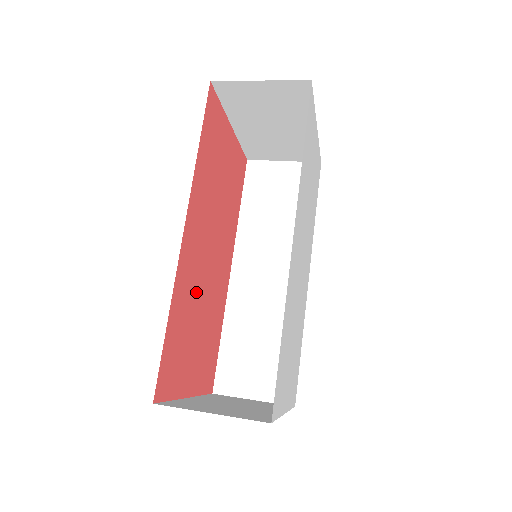
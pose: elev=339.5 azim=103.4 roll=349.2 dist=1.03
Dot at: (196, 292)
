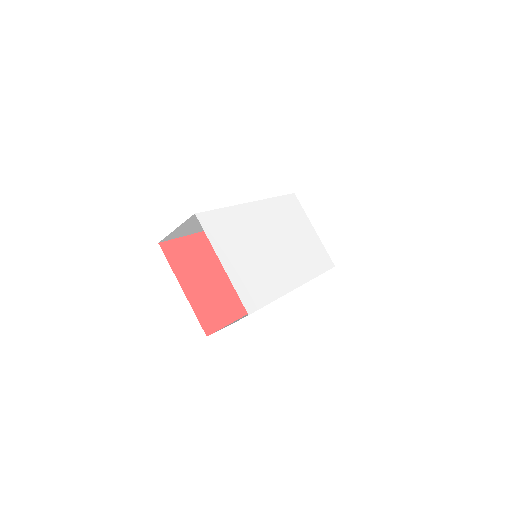
Dot at: (215, 261)
